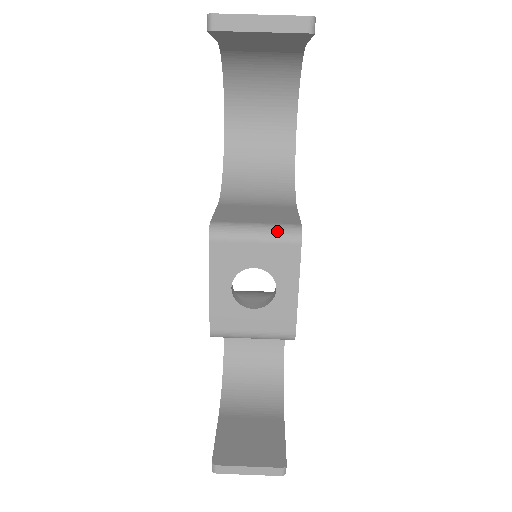
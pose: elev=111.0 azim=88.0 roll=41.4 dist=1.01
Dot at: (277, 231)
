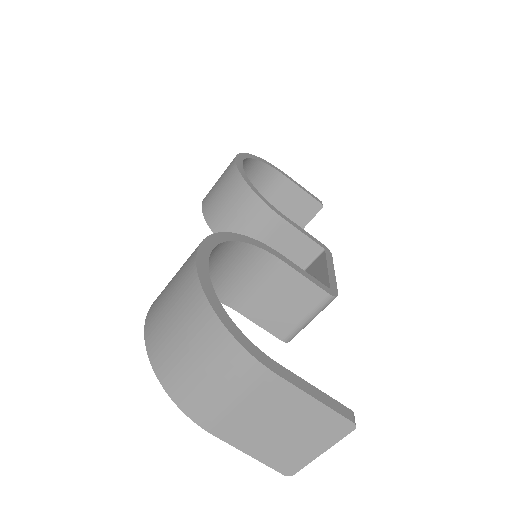
Dot at: (322, 310)
